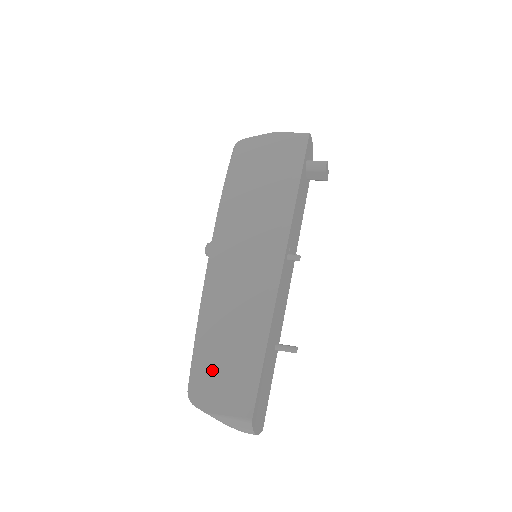
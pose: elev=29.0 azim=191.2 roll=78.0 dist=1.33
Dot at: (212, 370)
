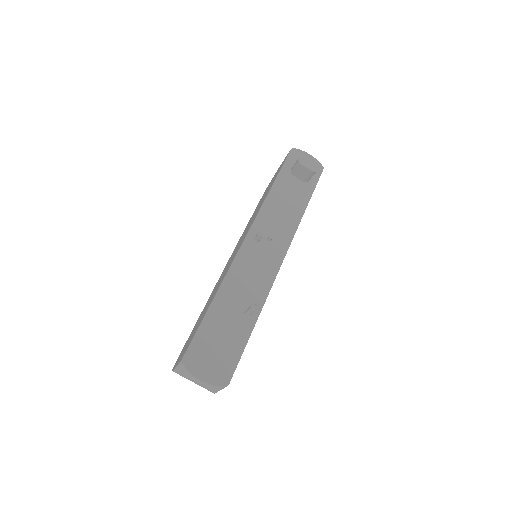
Dot at: occluded
